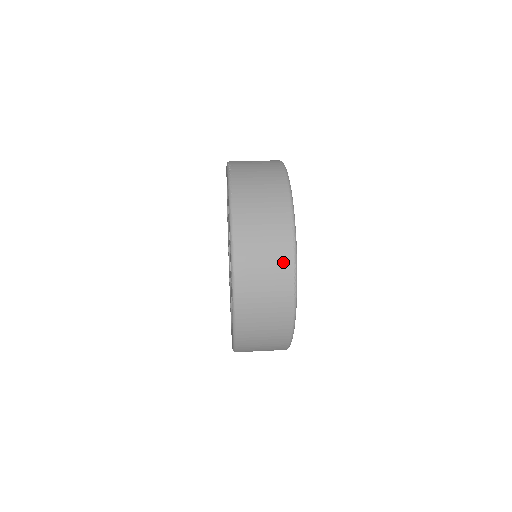
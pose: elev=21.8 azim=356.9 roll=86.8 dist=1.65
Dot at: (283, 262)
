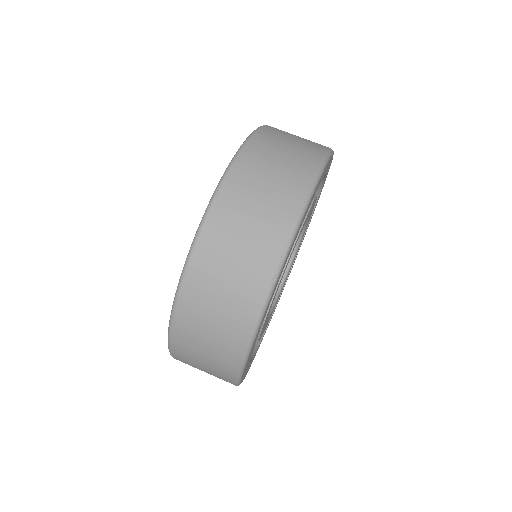
Dot at: (276, 227)
